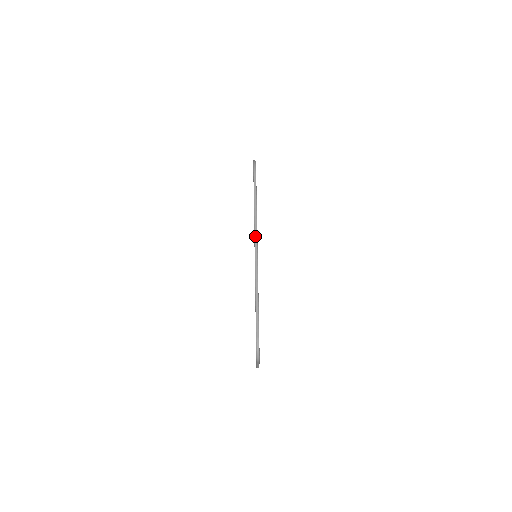
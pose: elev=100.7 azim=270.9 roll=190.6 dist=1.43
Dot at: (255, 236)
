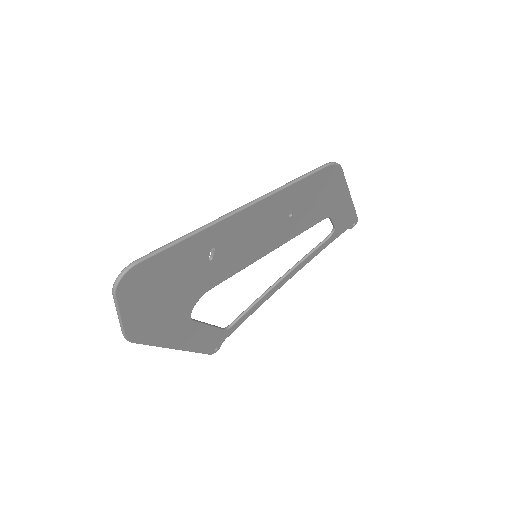
Dot at: (260, 197)
